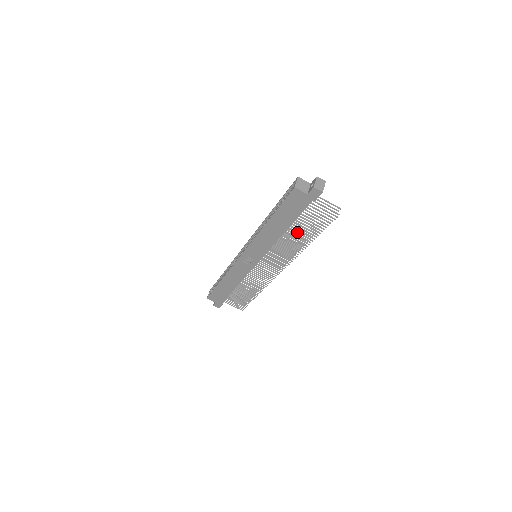
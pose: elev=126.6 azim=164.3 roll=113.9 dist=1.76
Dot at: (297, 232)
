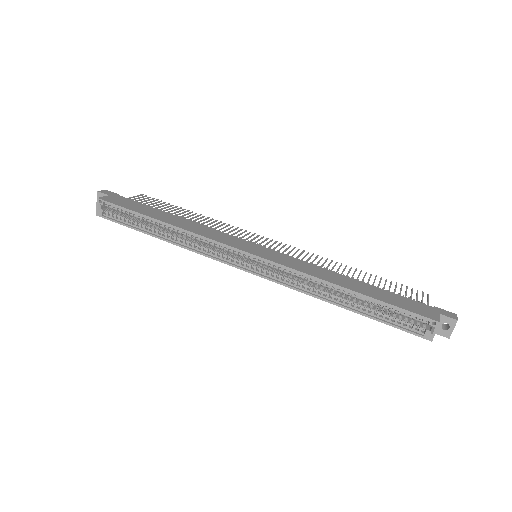
Dot at: occluded
